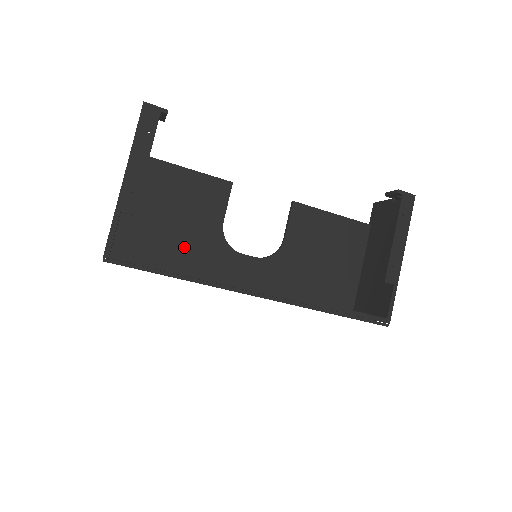
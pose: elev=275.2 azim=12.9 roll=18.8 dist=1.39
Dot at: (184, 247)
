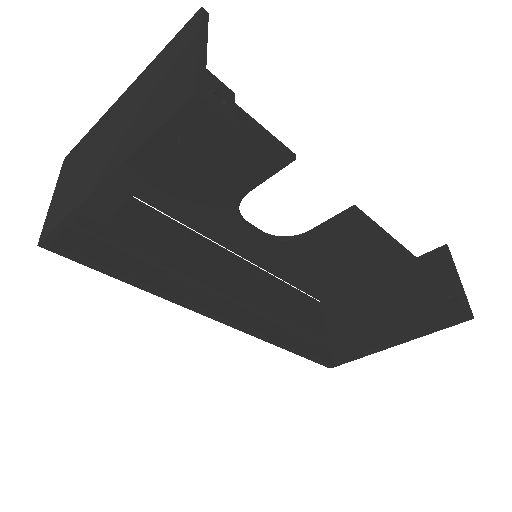
Dot at: (180, 194)
